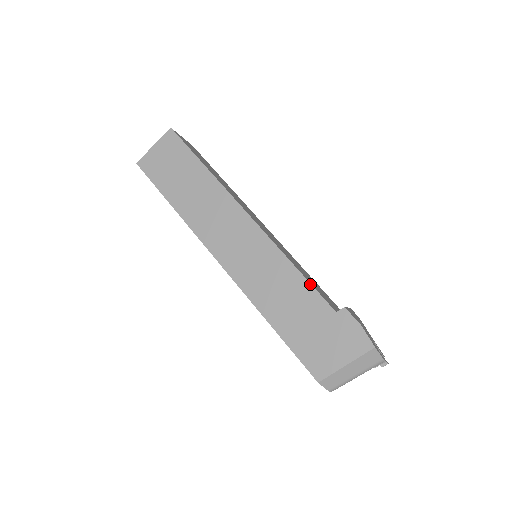
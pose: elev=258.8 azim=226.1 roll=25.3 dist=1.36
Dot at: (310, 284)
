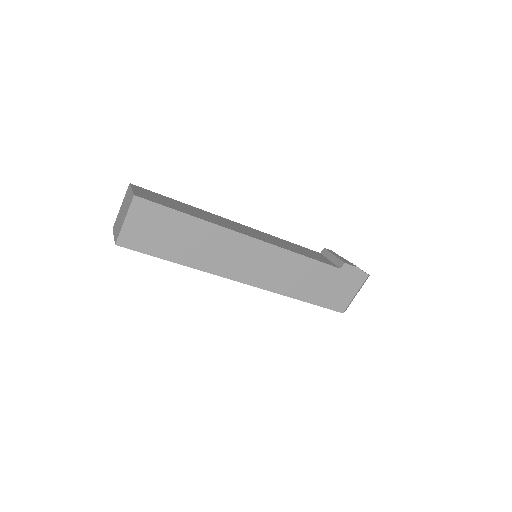
Dot at: (318, 261)
